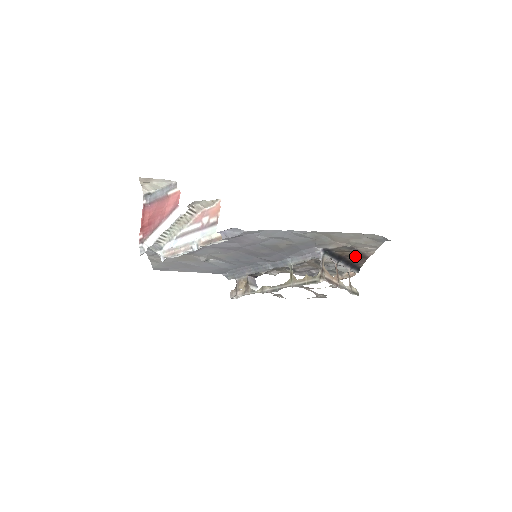
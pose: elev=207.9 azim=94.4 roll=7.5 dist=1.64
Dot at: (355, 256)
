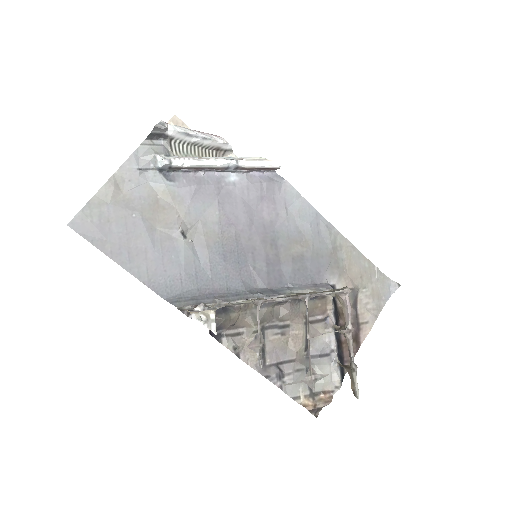
Dot at: occluded
